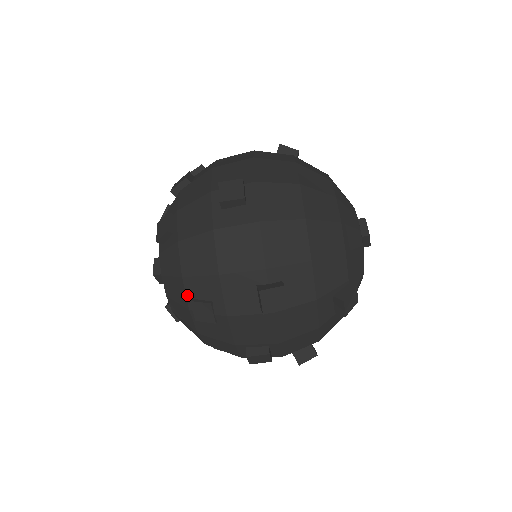
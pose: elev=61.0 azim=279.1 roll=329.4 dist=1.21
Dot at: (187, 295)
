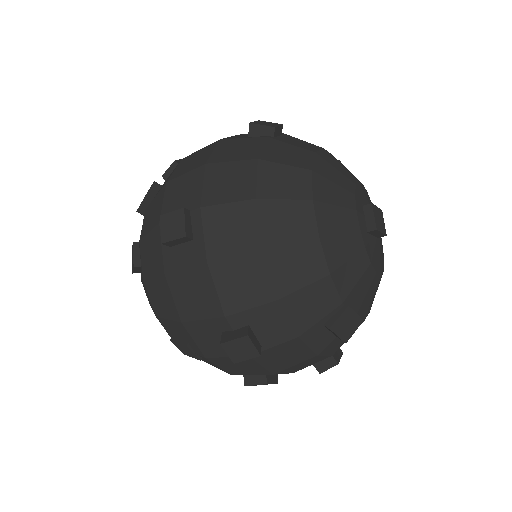
Dot at: (167, 332)
